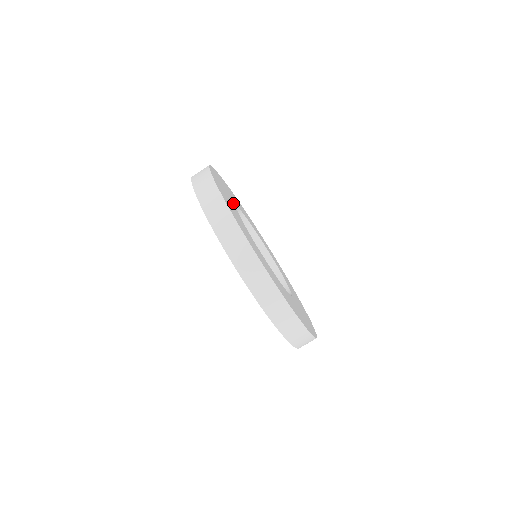
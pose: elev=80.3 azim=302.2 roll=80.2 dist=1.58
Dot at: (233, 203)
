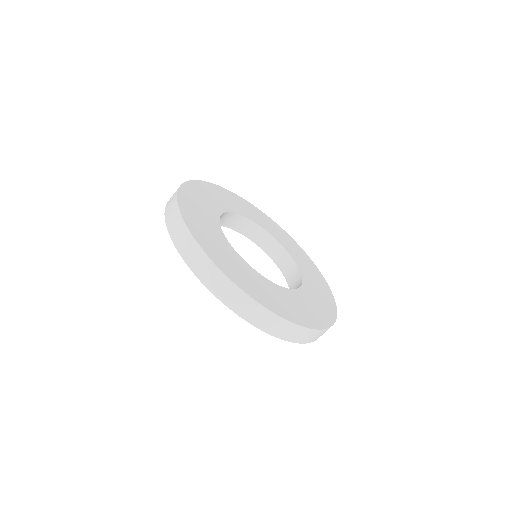
Dot at: (215, 214)
